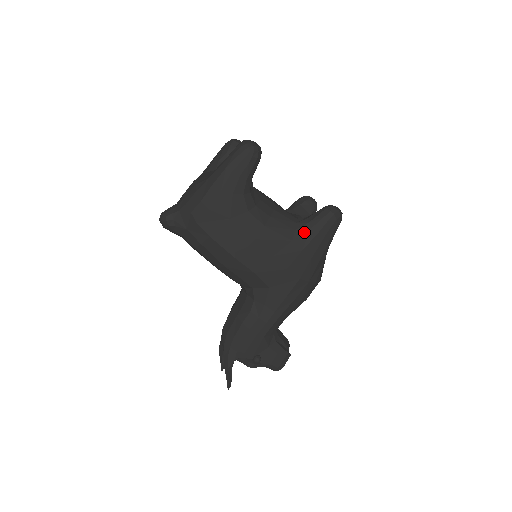
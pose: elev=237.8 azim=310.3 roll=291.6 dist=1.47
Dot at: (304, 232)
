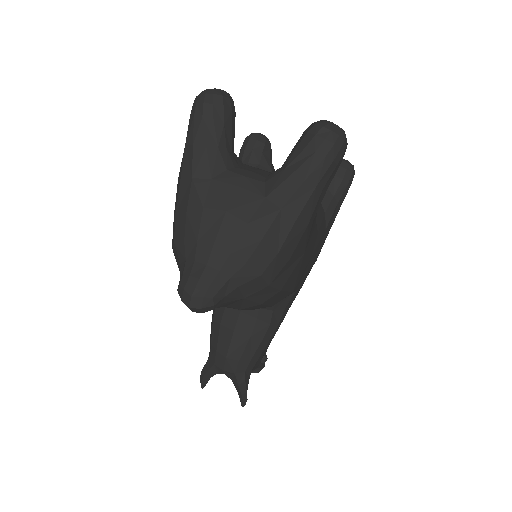
Dot at: (333, 211)
